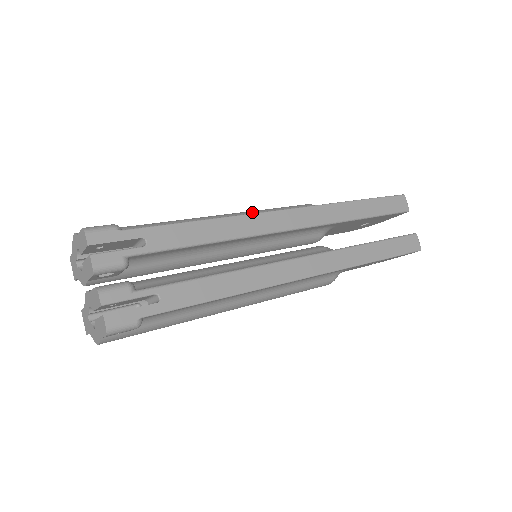
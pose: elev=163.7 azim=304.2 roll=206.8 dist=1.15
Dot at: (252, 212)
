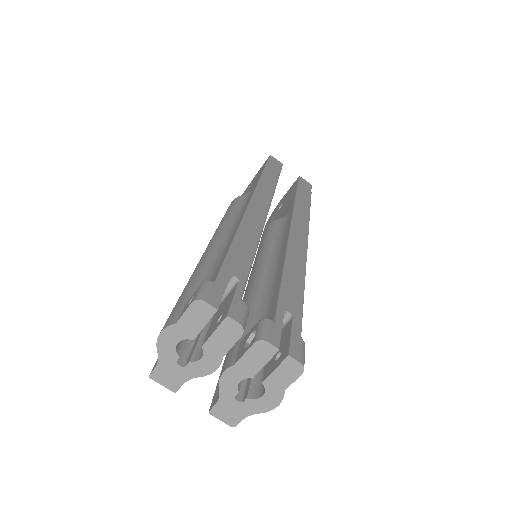
Dot at: (226, 222)
